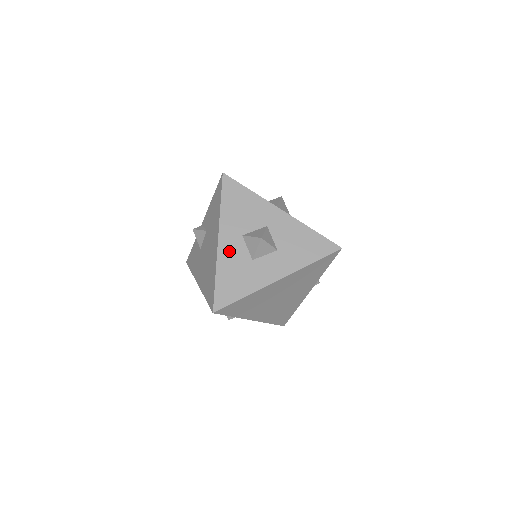
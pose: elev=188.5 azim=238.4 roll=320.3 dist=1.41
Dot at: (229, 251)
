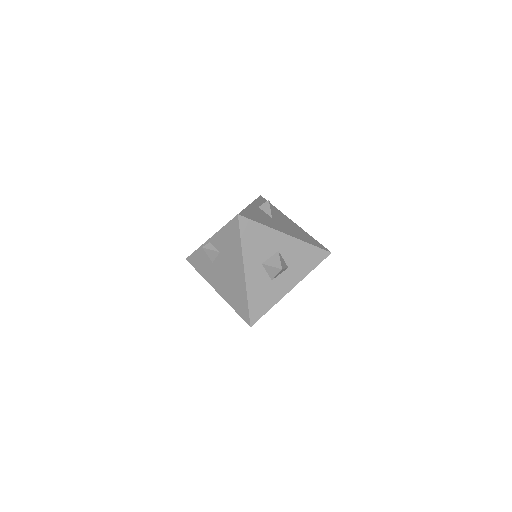
Dot at: (254, 279)
